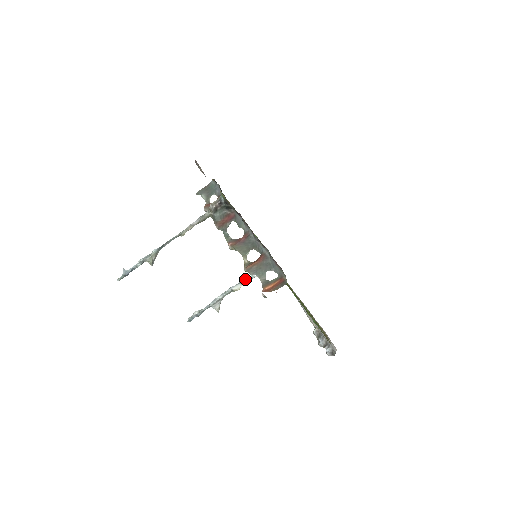
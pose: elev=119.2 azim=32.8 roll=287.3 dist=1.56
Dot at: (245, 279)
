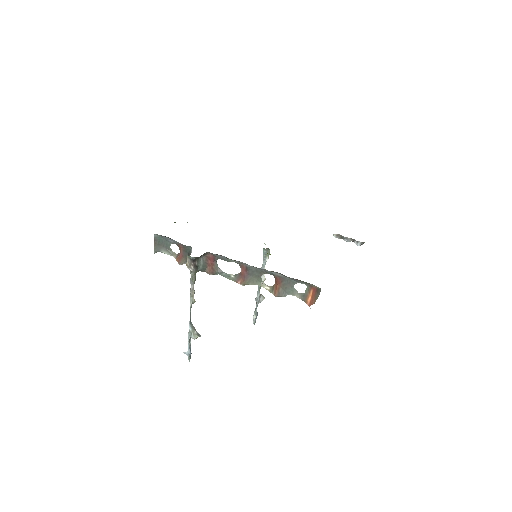
Dot at: occluded
